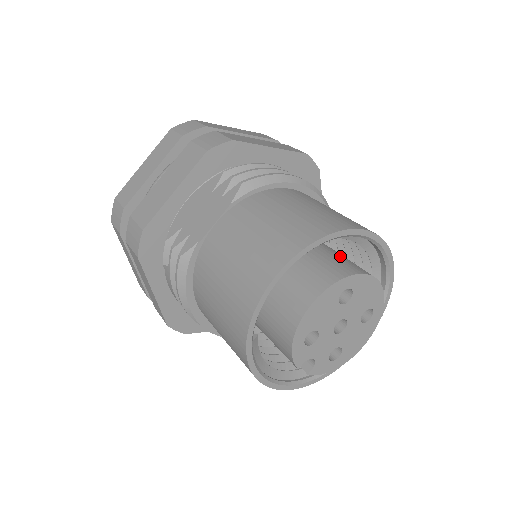
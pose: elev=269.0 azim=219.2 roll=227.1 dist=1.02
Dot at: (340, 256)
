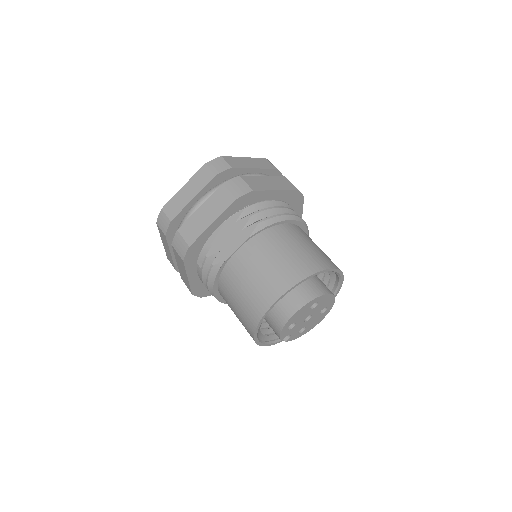
Dot at: (313, 277)
